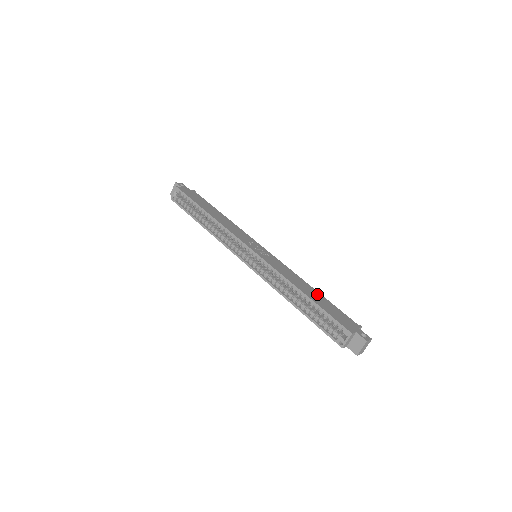
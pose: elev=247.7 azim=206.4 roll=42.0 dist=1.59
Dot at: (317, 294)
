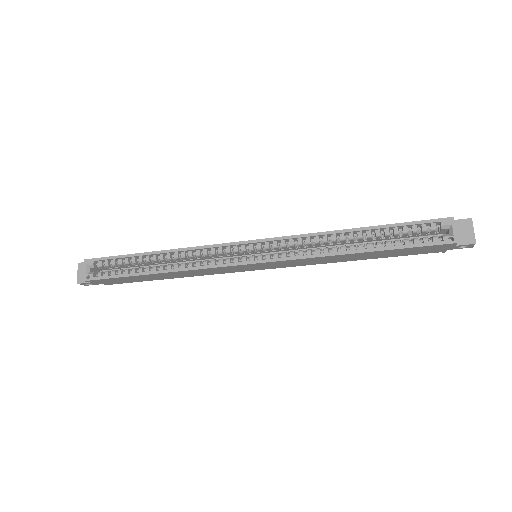
Dot at: occluded
